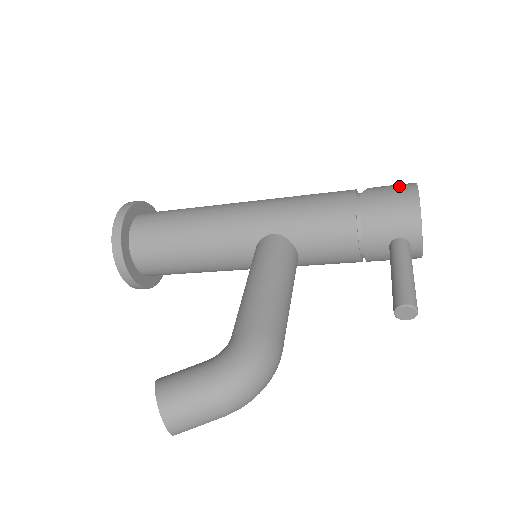
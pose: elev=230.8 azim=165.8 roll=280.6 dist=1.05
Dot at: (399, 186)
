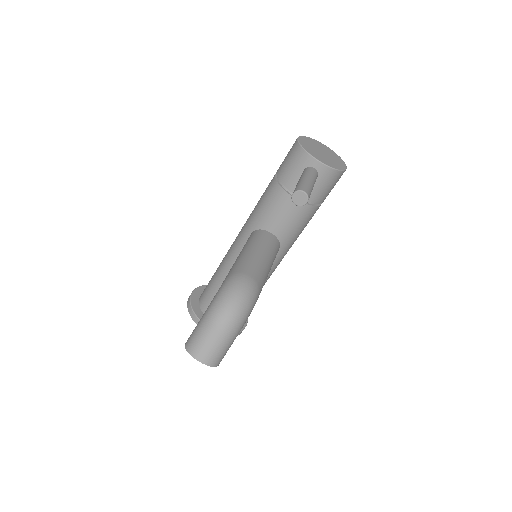
Dot at: occluded
